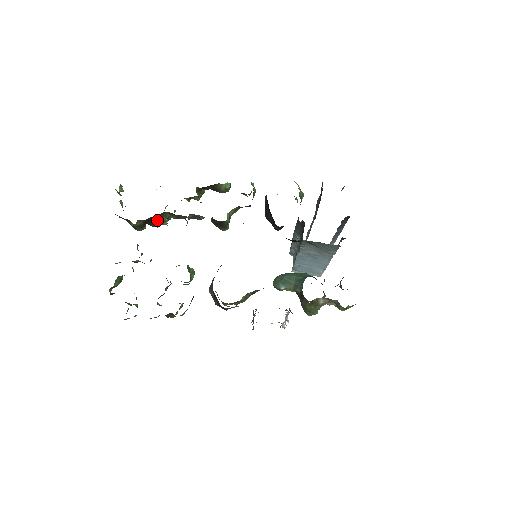
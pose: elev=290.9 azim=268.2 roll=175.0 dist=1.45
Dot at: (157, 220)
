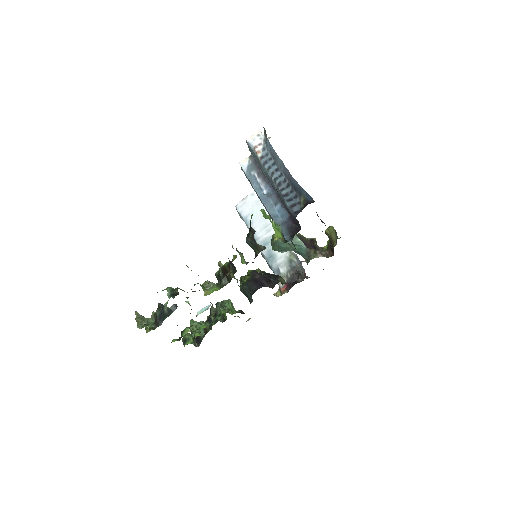
Dot at: occluded
